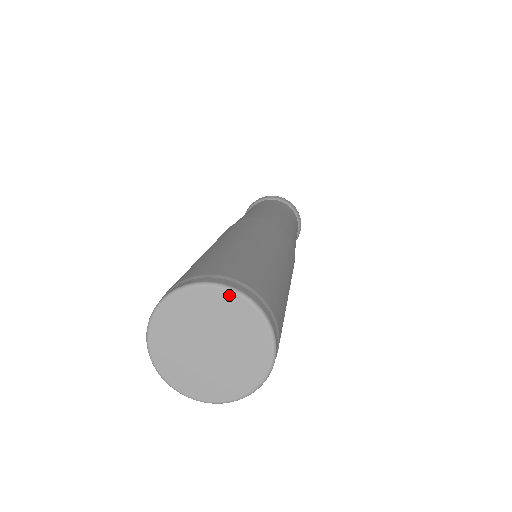
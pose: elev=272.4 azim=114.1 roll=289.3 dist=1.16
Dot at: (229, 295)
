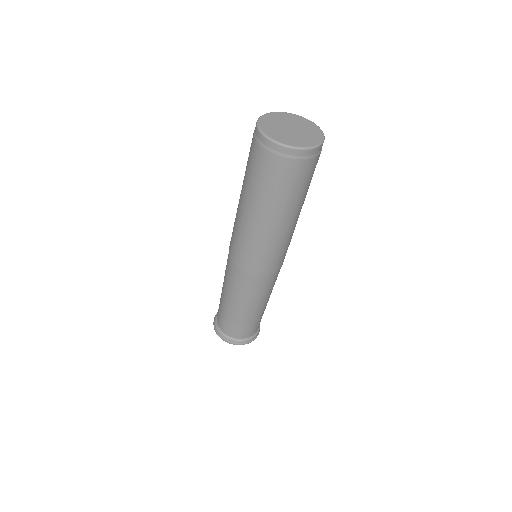
Dot at: (295, 115)
